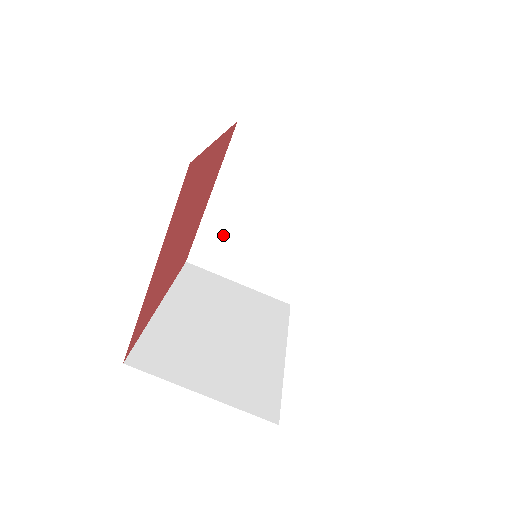
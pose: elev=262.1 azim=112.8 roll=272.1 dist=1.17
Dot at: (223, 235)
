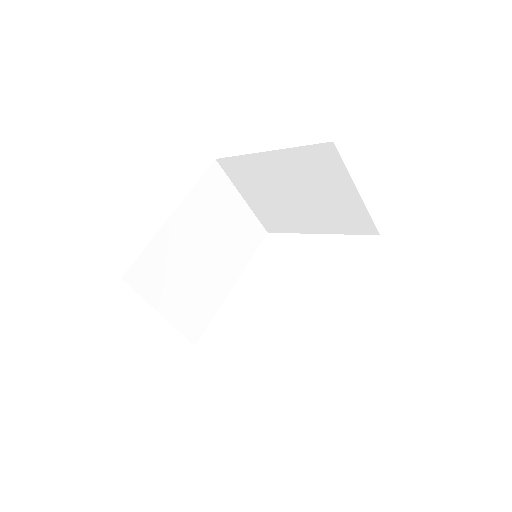
Dot at: (256, 173)
